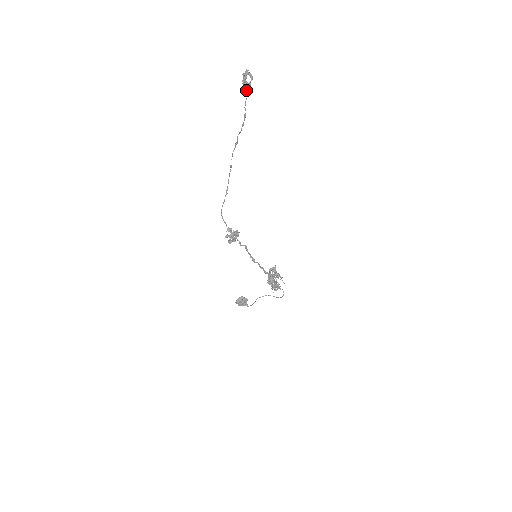
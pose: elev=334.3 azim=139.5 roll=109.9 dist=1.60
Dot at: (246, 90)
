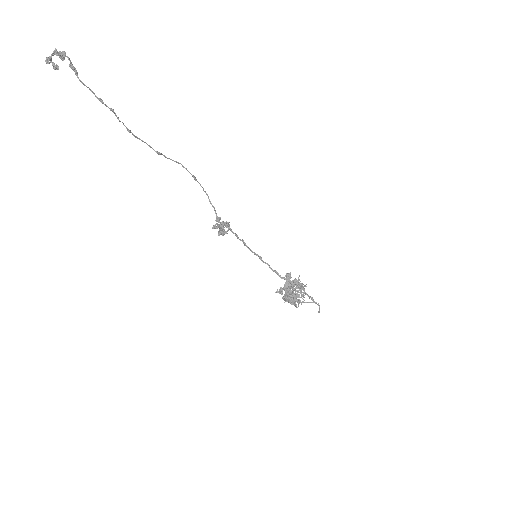
Dot at: (76, 72)
